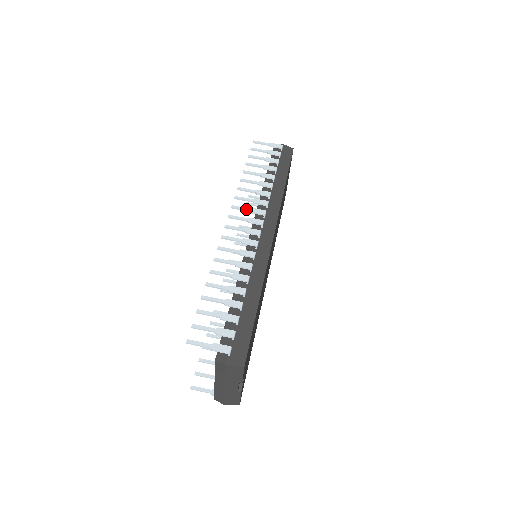
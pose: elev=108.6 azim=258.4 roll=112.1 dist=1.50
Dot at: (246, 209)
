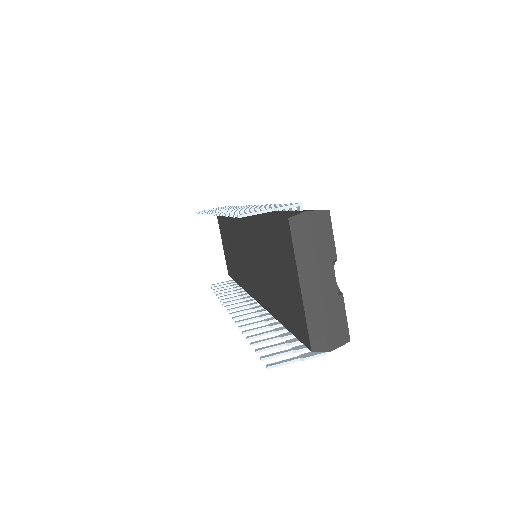
Dot at: (223, 209)
